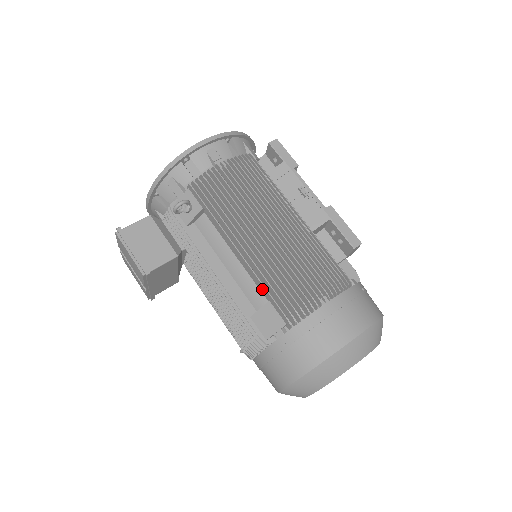
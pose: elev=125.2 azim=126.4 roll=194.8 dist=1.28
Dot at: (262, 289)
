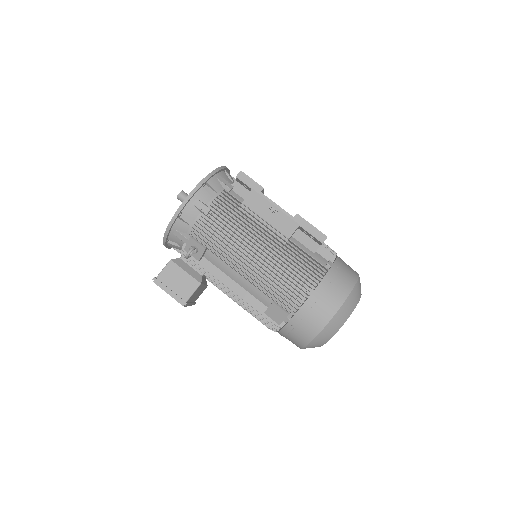
Dot at: (265, 294)
